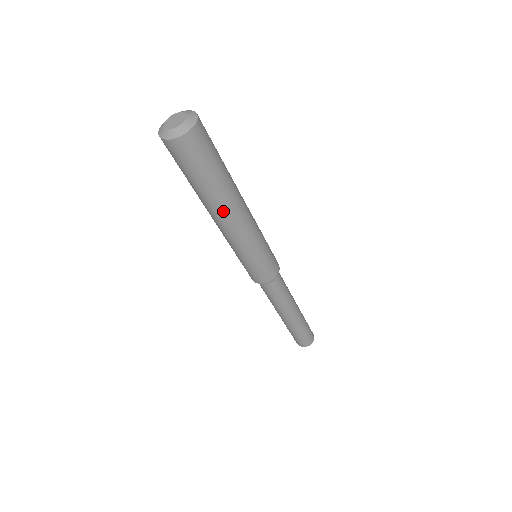
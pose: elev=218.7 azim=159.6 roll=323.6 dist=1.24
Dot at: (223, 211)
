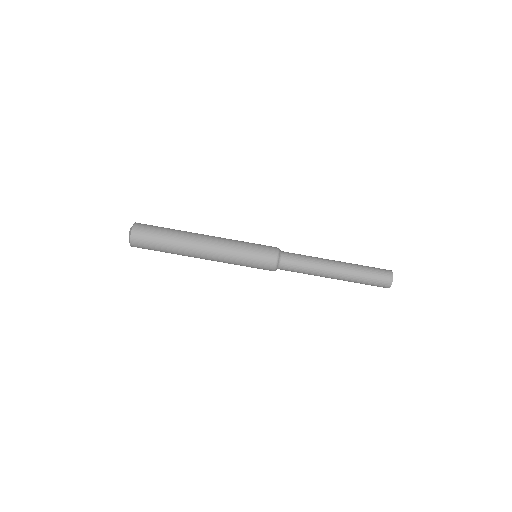
Dot at: (191, 252)
